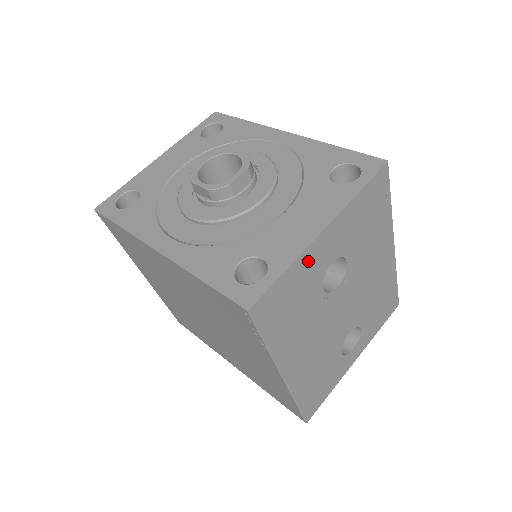
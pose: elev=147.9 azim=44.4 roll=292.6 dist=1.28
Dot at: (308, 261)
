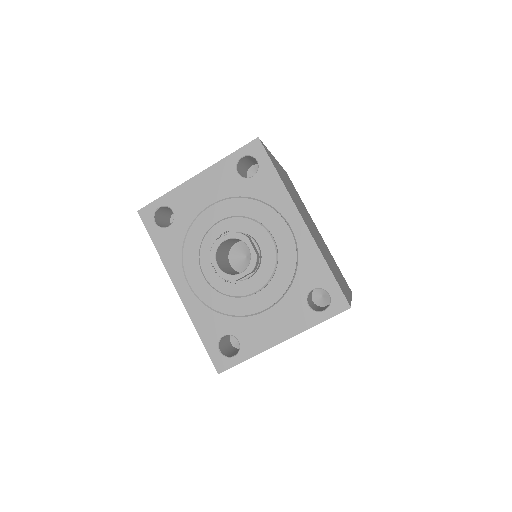
Dot at: occluded
